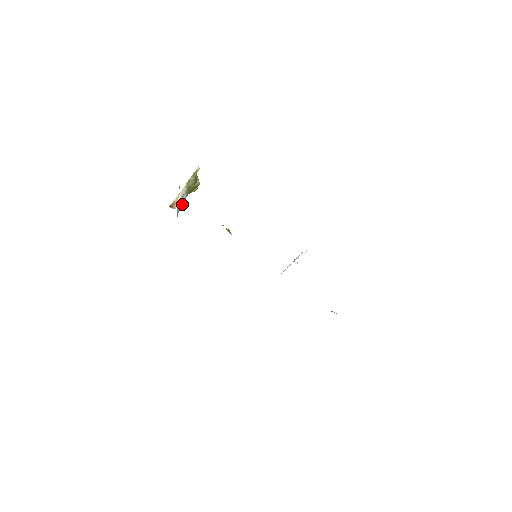
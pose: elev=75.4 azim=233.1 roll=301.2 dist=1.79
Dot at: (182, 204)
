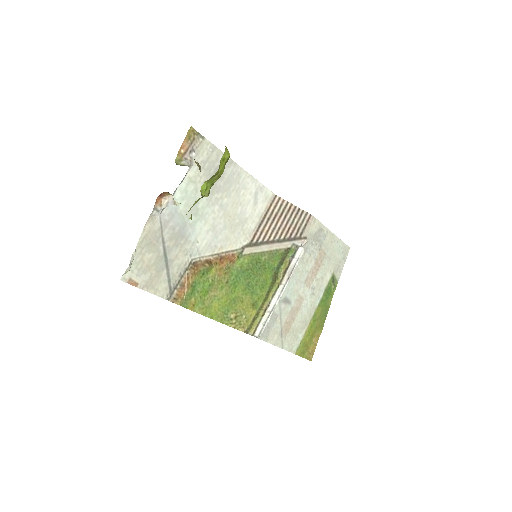
Dot at: occluded
